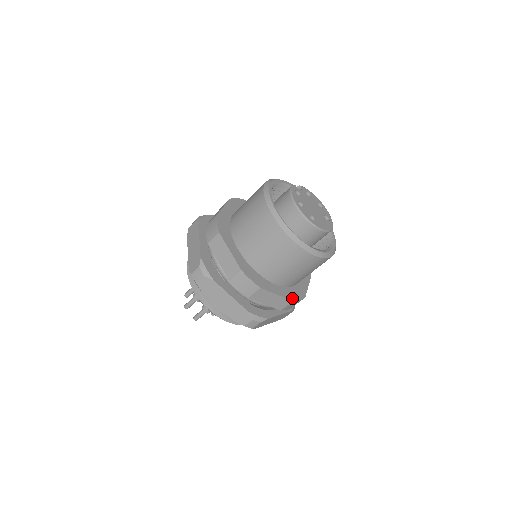
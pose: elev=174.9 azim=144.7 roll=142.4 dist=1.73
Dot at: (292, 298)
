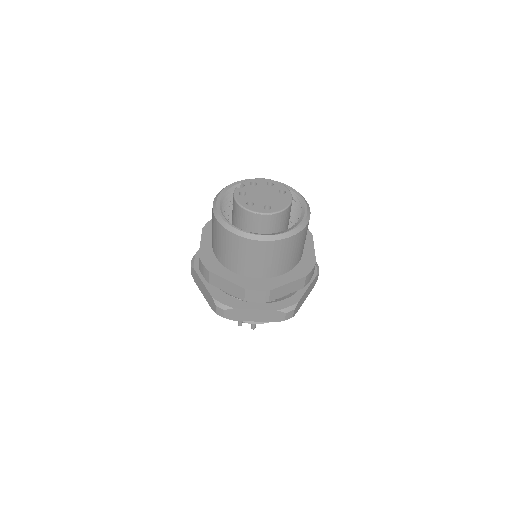
Dot at: (304, 274)
